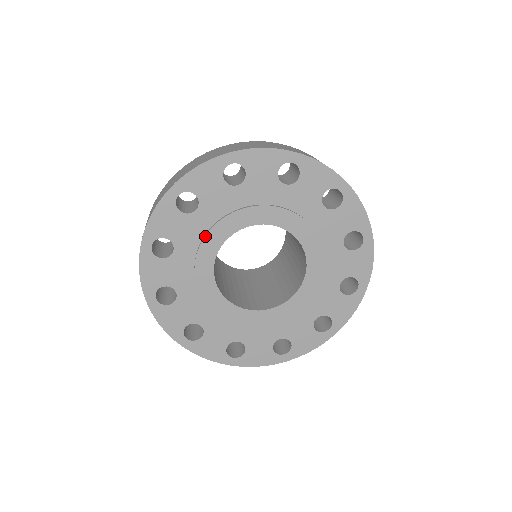
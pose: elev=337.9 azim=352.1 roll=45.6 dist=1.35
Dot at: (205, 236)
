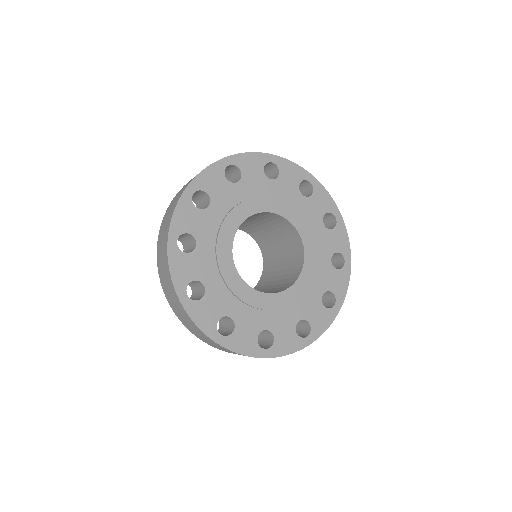
Dot at: (262, 196)
